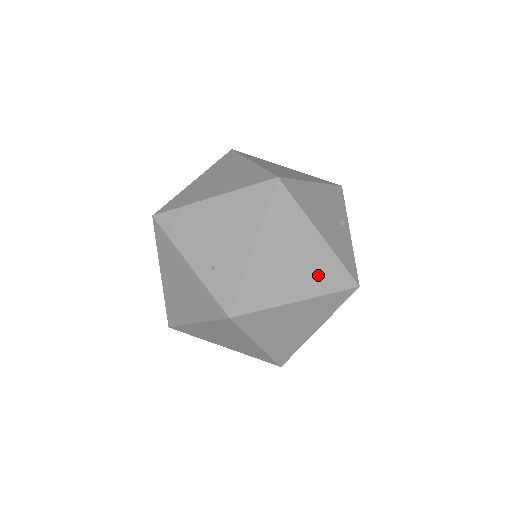
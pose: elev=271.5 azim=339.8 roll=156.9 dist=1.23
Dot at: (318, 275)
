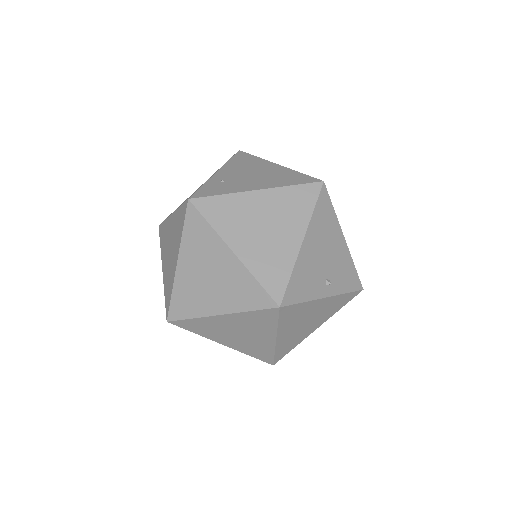
Dot at: (267, 259)
